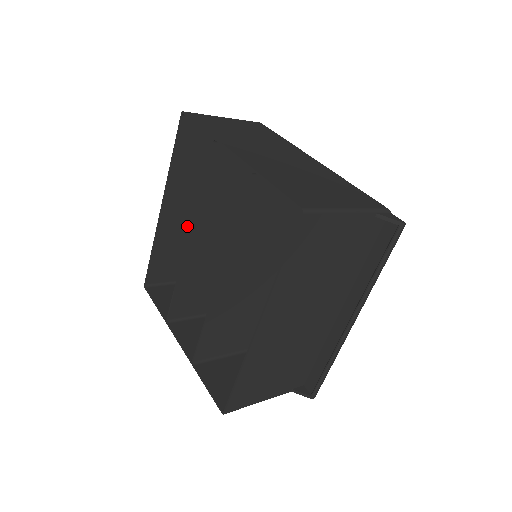
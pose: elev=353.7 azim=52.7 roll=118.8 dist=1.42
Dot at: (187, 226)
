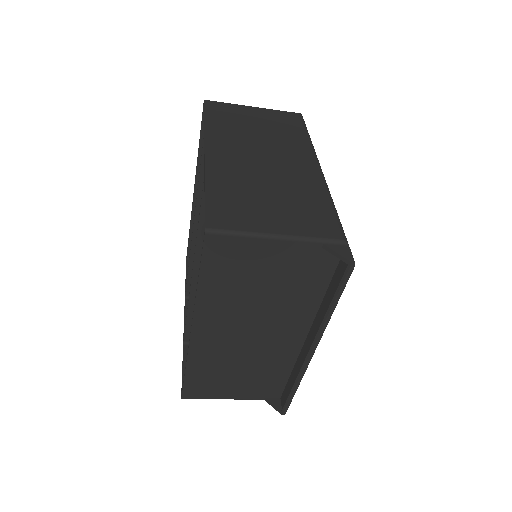
Dot at: occluded
